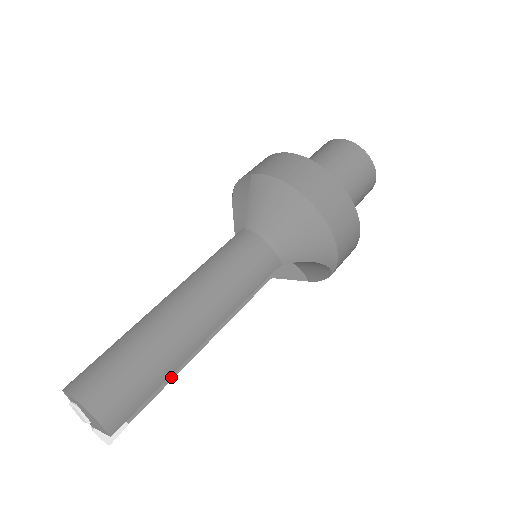
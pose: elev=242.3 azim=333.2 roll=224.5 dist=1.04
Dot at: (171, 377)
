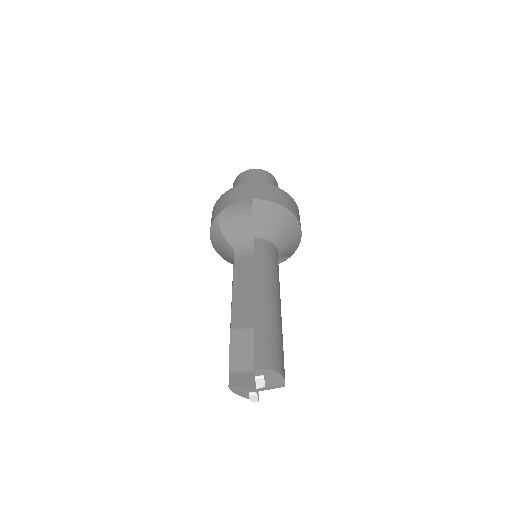
Dot at: occluded
